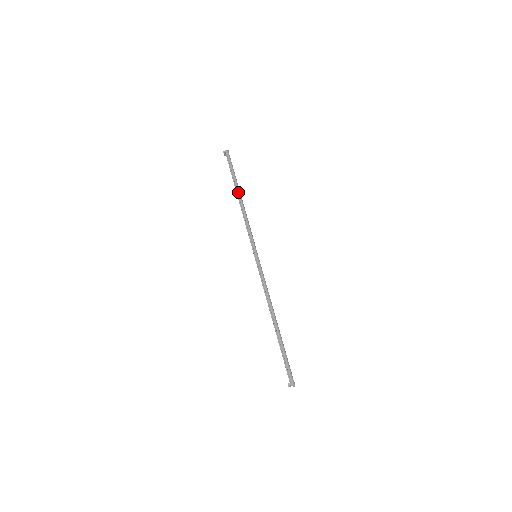
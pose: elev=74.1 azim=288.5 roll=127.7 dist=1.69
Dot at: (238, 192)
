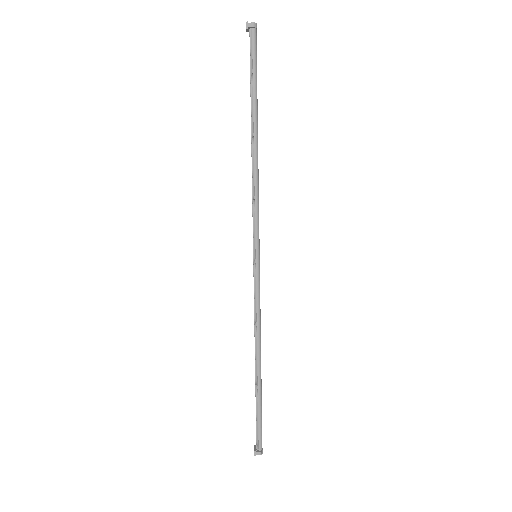
Dot at: (254, 126)
